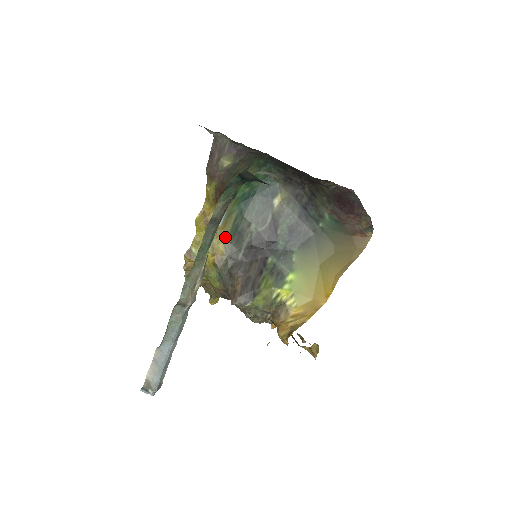
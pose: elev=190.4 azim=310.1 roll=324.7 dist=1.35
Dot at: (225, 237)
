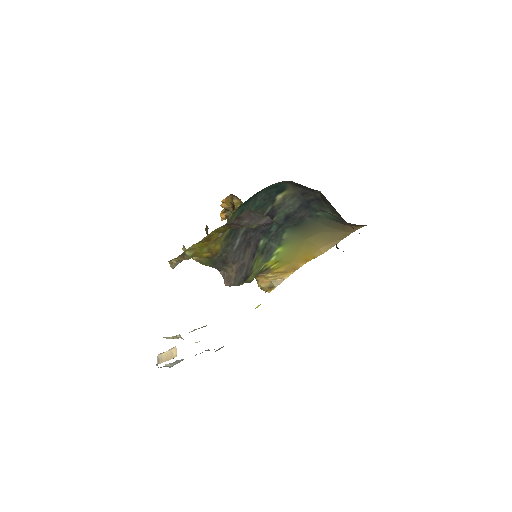
Dot at: (223, 239)
